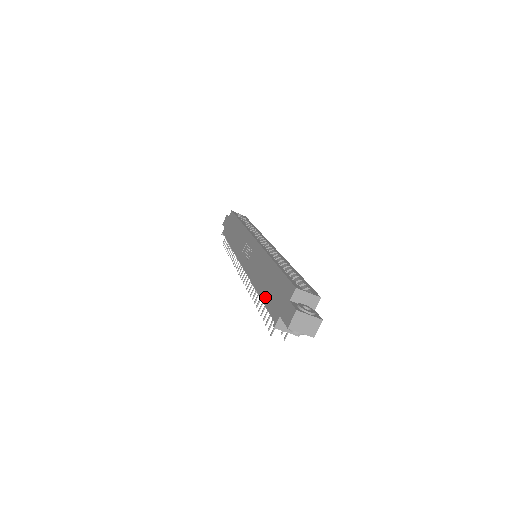
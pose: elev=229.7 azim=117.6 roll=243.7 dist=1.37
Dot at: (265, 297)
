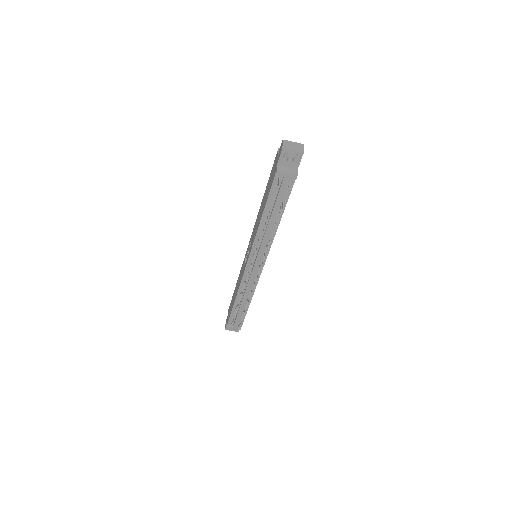
Dot at: (266, 198)
